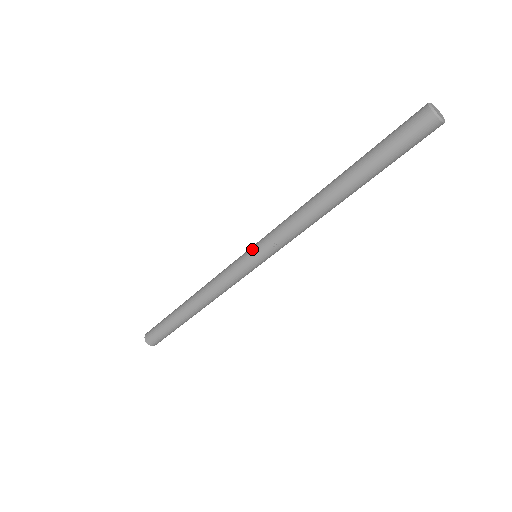
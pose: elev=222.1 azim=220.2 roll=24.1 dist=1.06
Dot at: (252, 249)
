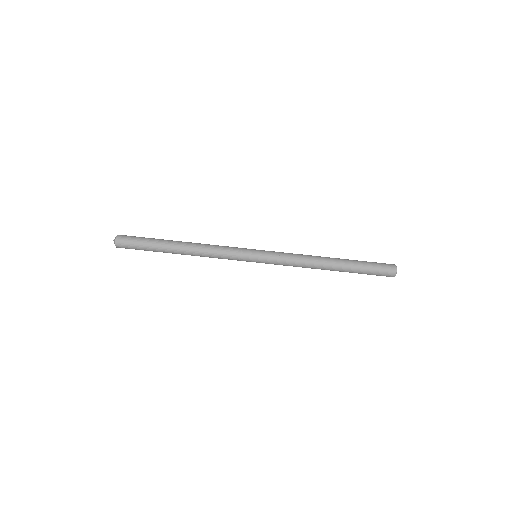
Dot at: (261, 250)
